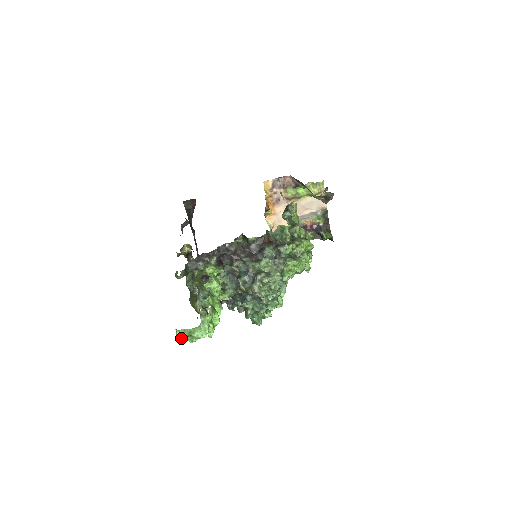
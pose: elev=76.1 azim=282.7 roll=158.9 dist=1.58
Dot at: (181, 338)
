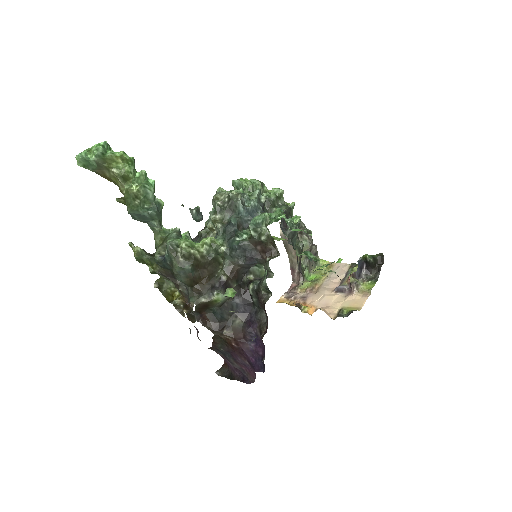
Dot at: (79, 154)
